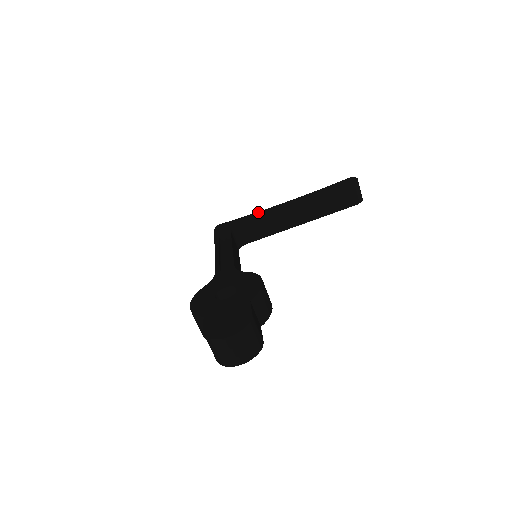
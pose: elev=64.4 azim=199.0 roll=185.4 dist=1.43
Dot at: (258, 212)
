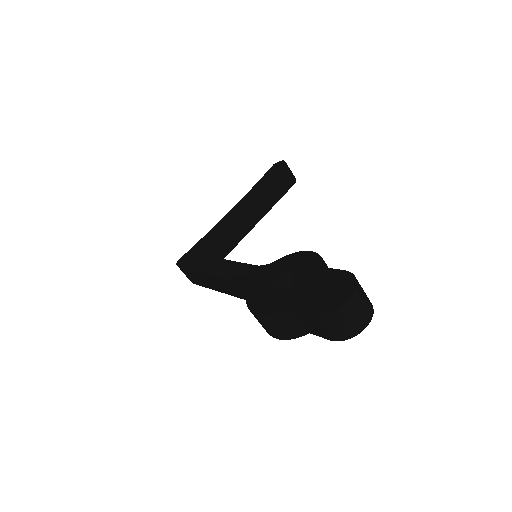
Dot at: (212, 229)
